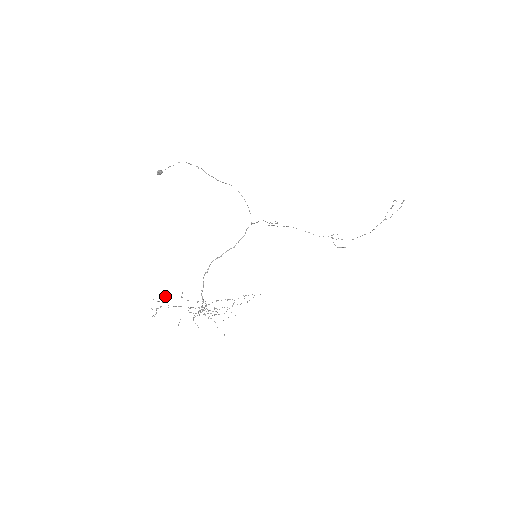
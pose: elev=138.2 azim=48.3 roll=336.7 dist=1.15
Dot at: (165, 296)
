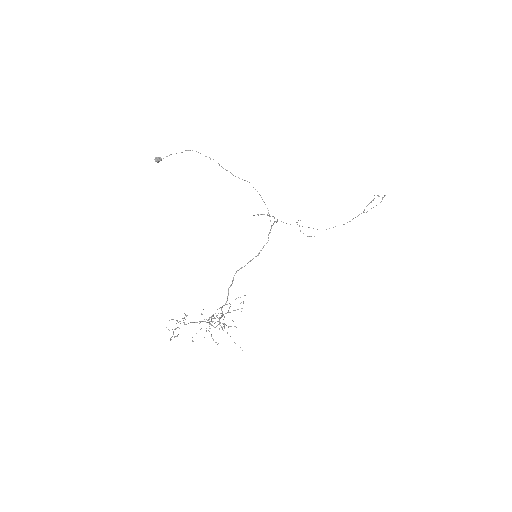
Dot at: (186, 315)
